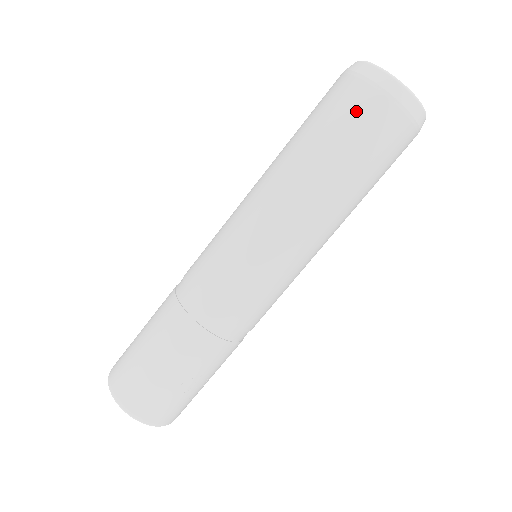
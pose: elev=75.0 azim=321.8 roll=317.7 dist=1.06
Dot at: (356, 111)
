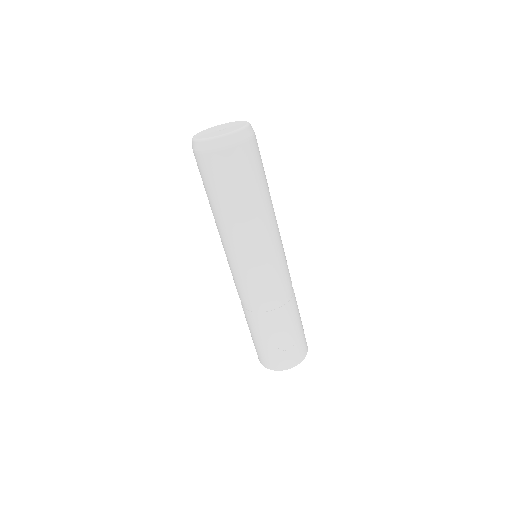
Dot at: (205, 170)
